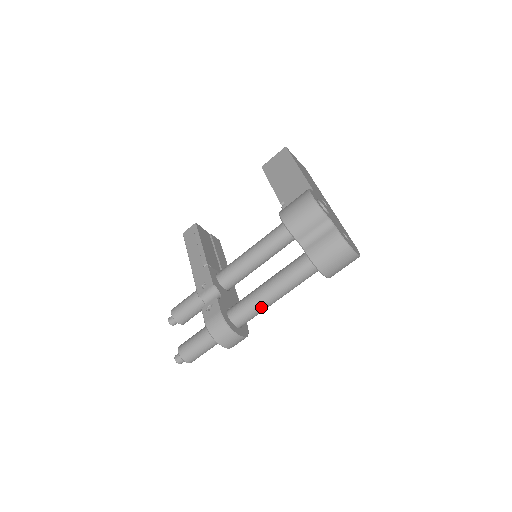
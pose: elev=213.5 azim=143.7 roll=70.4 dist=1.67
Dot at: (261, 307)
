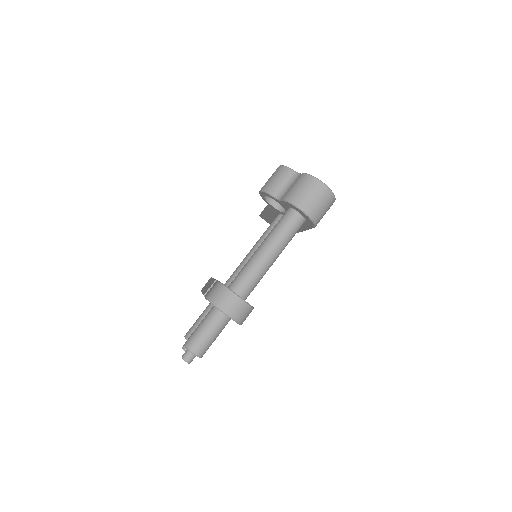
Dot at: (256, 267)
